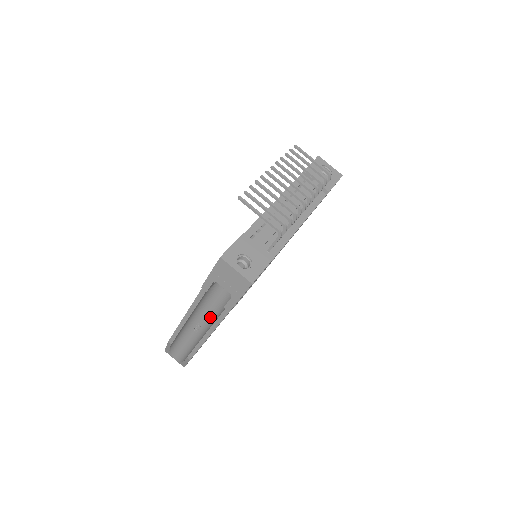
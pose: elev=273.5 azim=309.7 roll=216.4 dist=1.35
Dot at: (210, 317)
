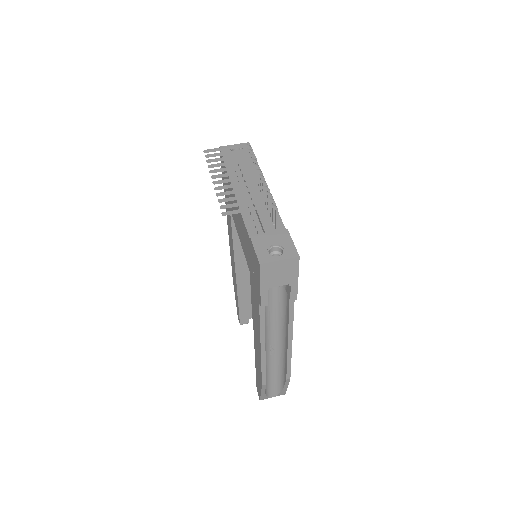
Dot at: (277, 329)
